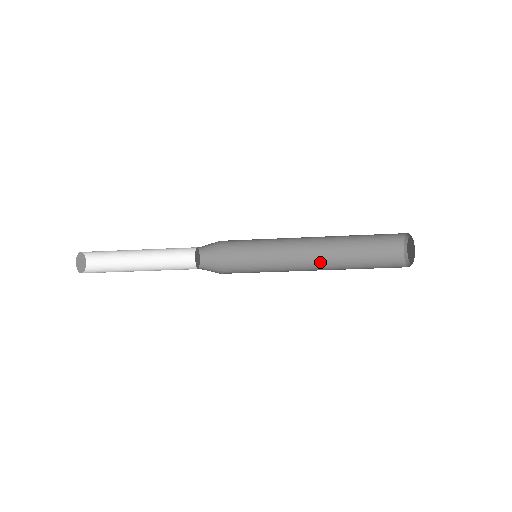
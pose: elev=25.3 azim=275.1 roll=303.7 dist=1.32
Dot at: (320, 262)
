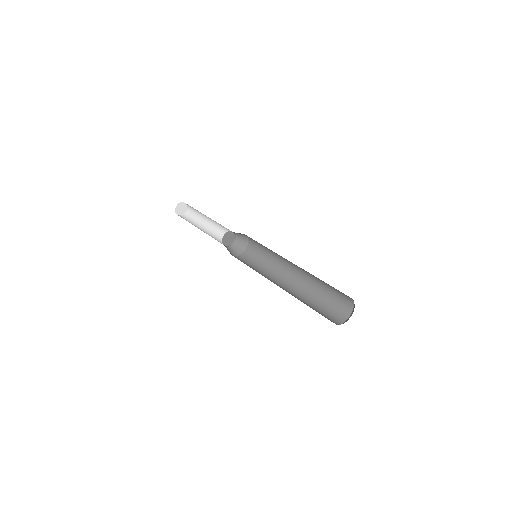
Dot at: (297, 281)
